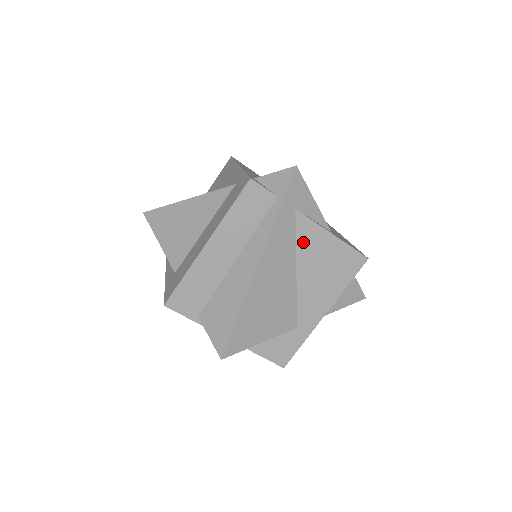
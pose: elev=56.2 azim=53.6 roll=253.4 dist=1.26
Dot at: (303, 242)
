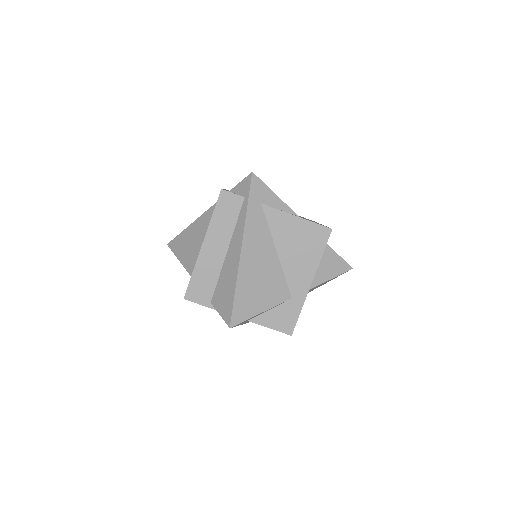
Dot at: (275, 227)
